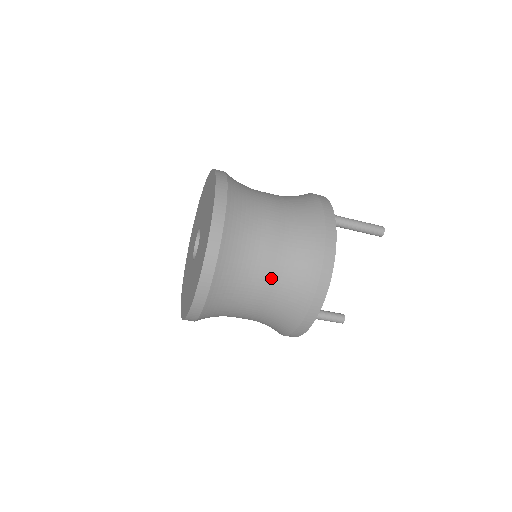
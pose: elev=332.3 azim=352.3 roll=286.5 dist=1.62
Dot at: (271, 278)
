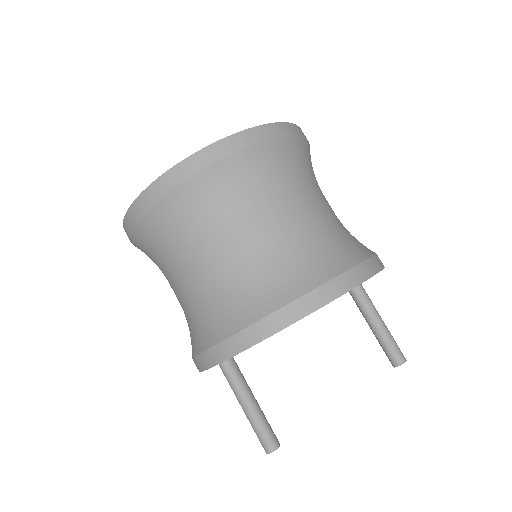
Dot at: (294, 224)
